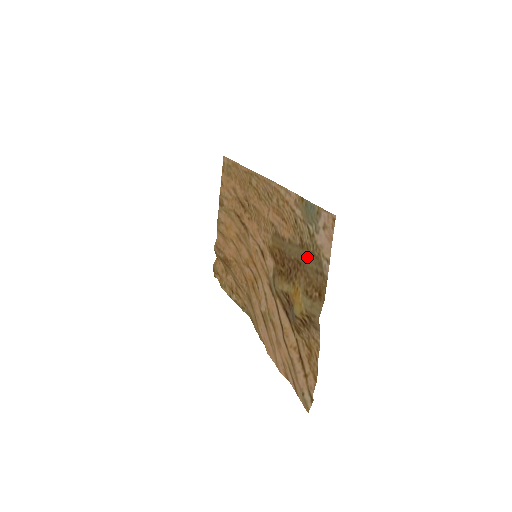
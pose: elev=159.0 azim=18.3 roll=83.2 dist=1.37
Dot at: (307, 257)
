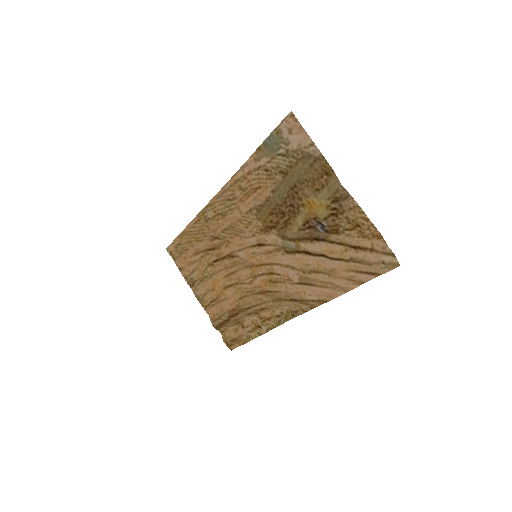
Dot at: (296, 172)
